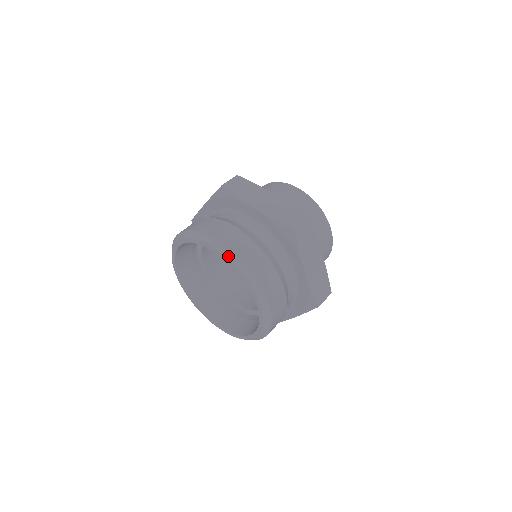
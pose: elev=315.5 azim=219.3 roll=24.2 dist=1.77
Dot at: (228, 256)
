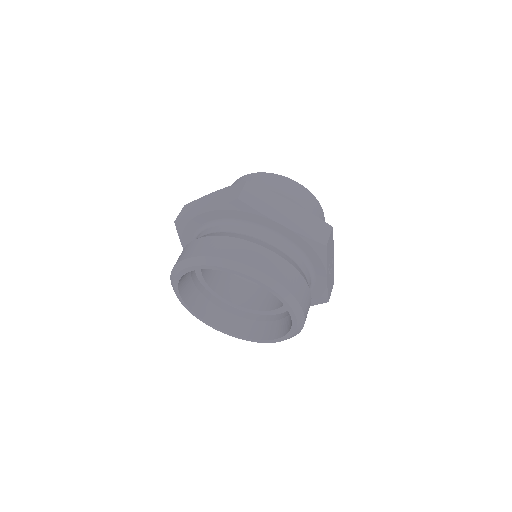
Dot at: (271, 285)
